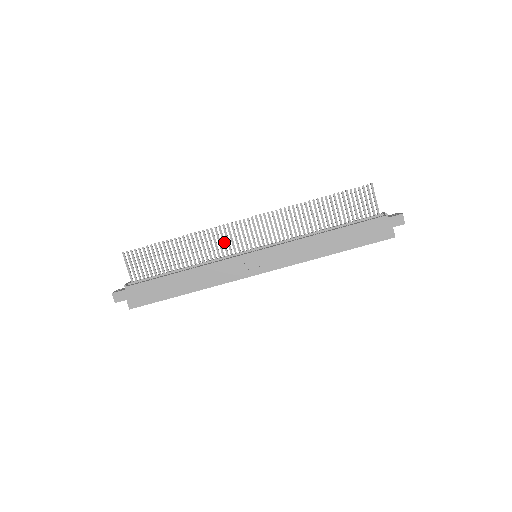
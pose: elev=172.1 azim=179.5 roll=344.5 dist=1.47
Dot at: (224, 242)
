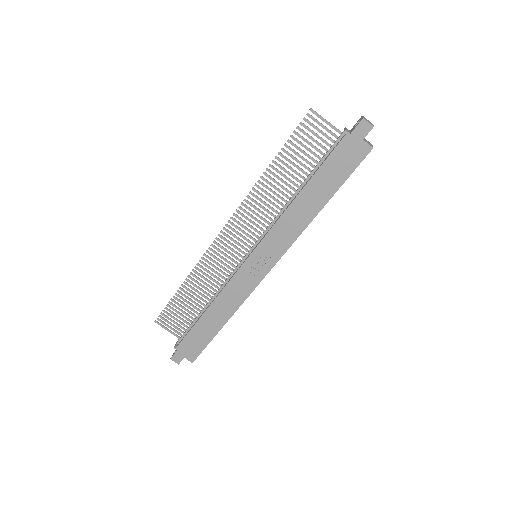
Dot at: (221, 262)
